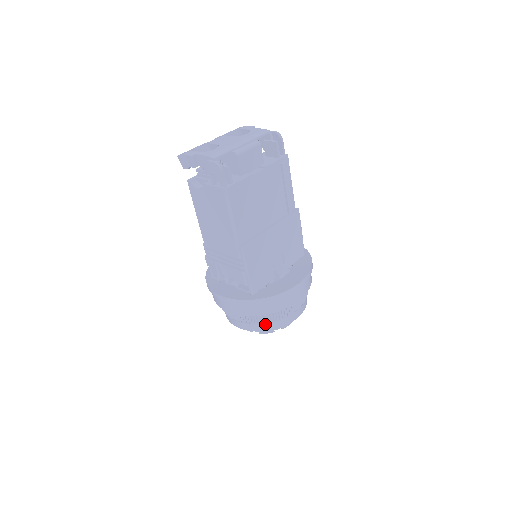
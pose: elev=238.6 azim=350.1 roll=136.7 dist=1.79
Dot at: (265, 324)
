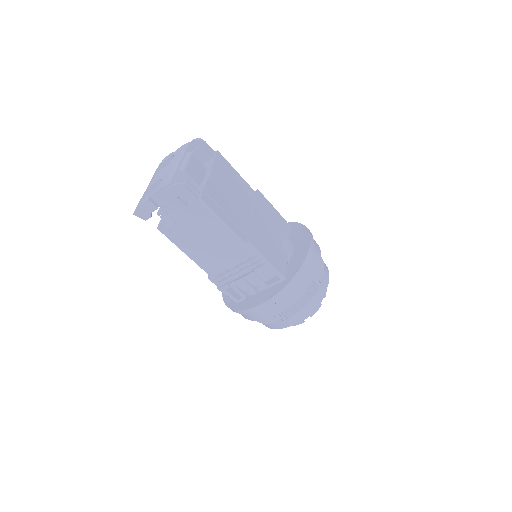
Dot at: (312, 299)
